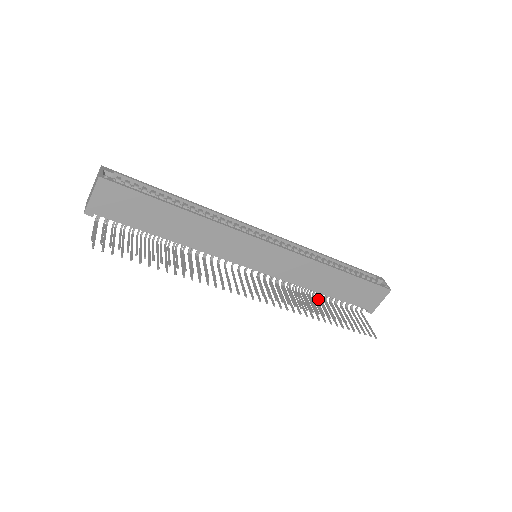
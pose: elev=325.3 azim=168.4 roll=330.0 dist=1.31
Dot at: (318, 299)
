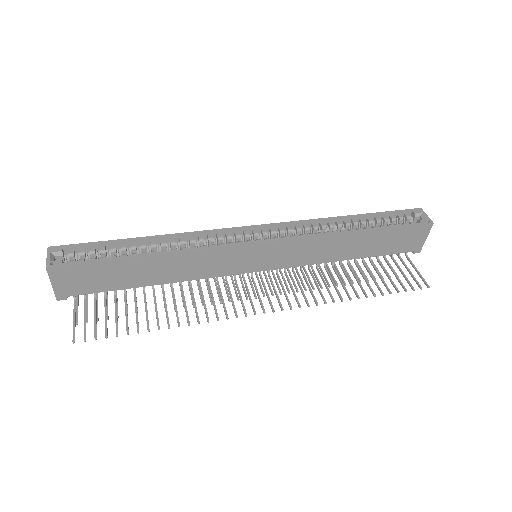
Dot at: occluded
